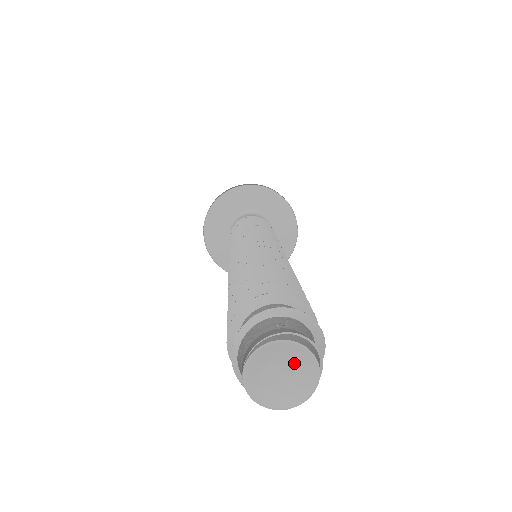
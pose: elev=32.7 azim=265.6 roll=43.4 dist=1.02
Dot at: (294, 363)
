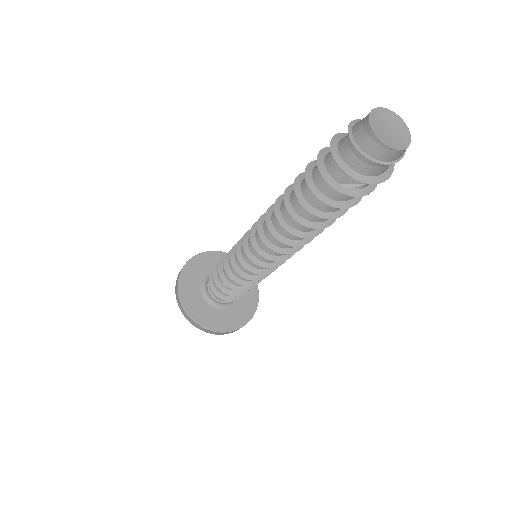
Dot at: (398, 129)
